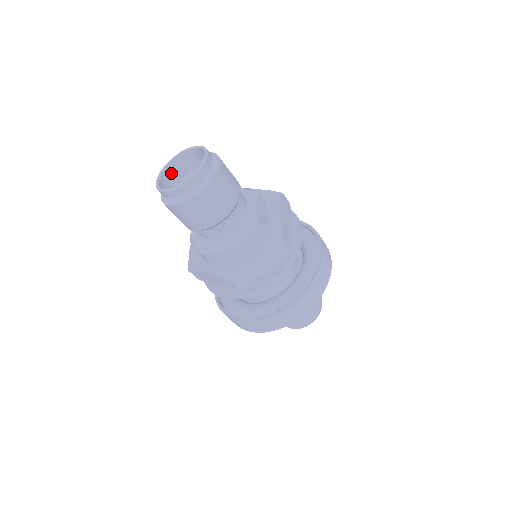
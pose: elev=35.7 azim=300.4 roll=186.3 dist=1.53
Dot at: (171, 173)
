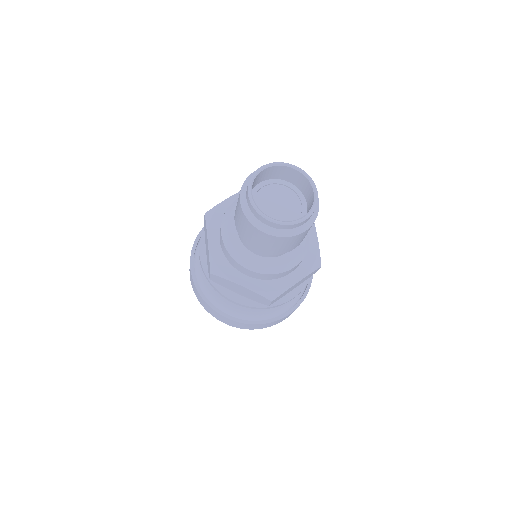
Dot at: (253, 183)
